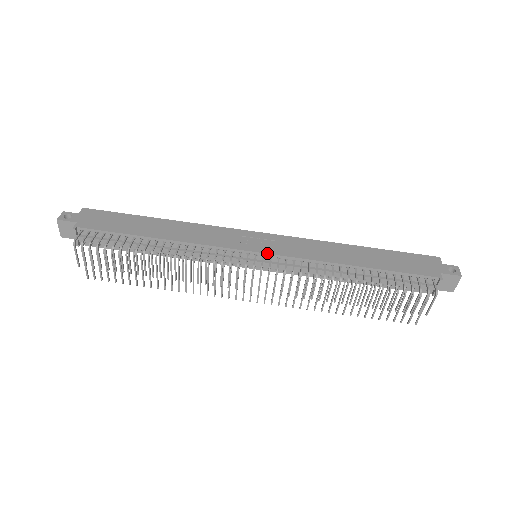
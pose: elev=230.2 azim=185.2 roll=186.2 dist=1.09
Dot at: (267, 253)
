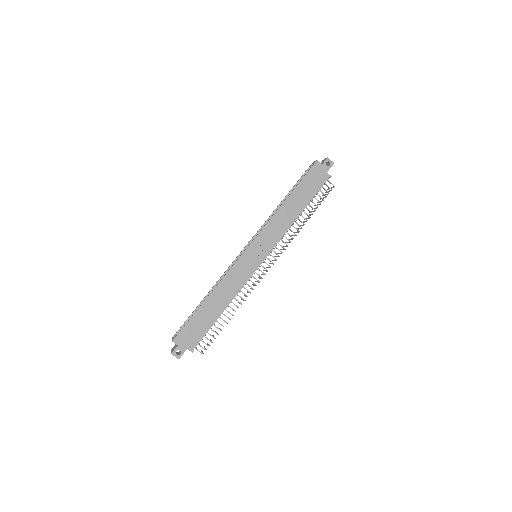
Dot at: occluded
